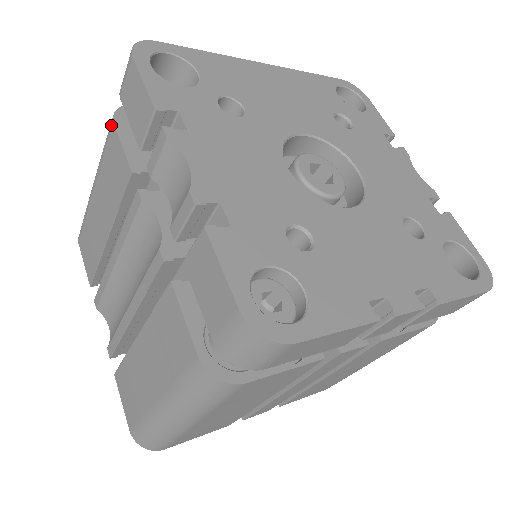
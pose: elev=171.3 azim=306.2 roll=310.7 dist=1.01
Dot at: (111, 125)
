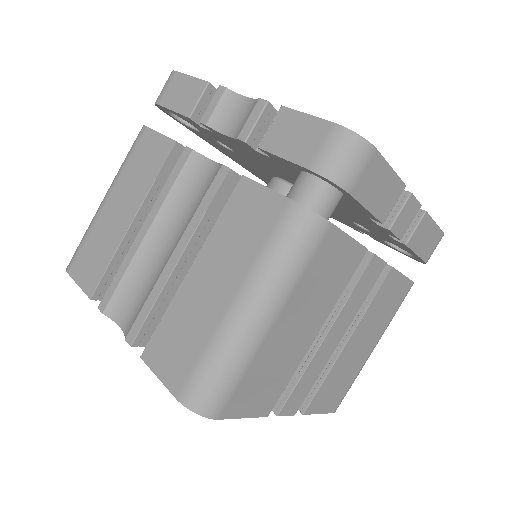
Dot at: (142, 131)
